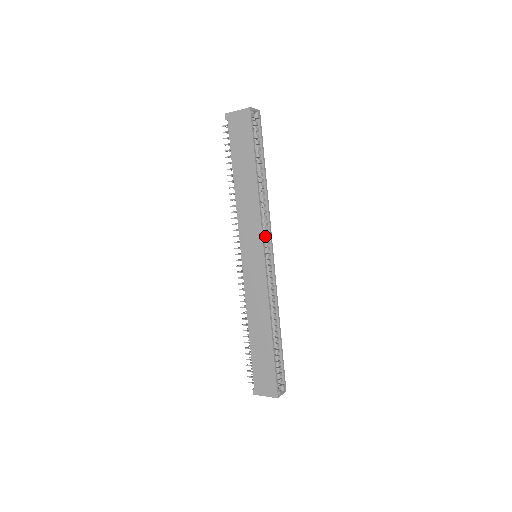
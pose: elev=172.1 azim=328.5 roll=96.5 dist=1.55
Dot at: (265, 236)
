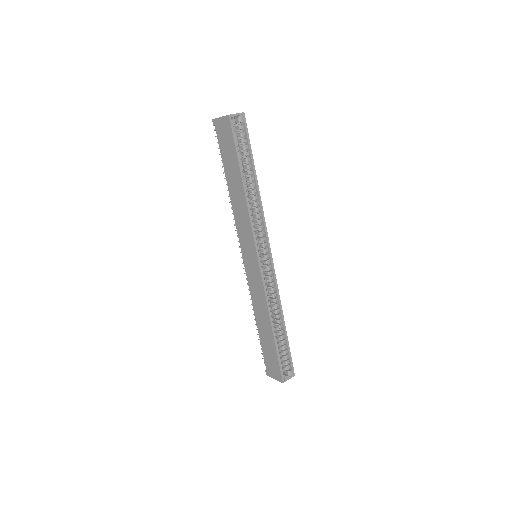
Dot at: (261, 239)
